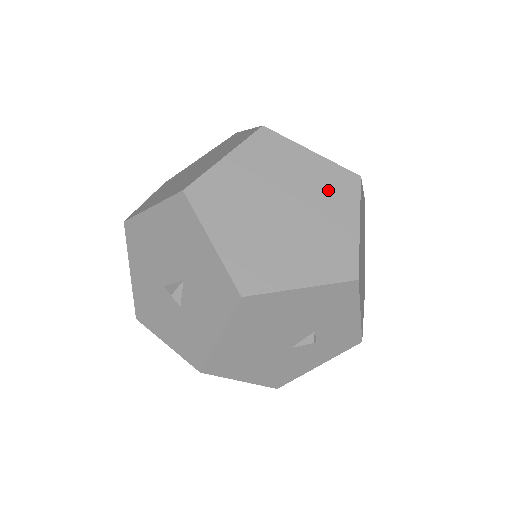
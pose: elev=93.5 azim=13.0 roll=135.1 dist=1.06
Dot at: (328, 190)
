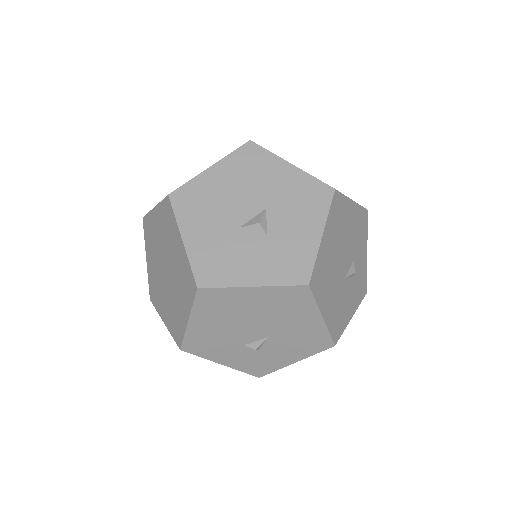
Dot at: occluded
